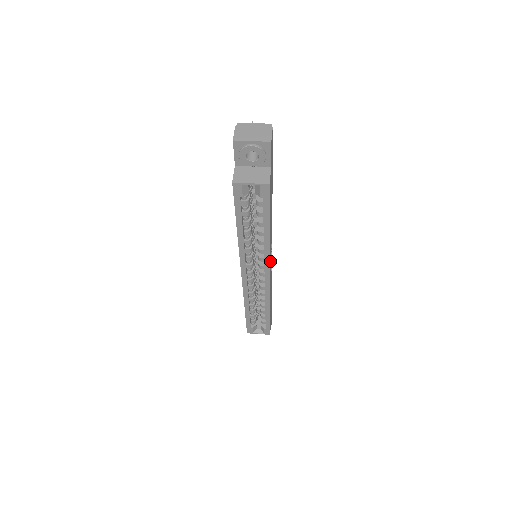
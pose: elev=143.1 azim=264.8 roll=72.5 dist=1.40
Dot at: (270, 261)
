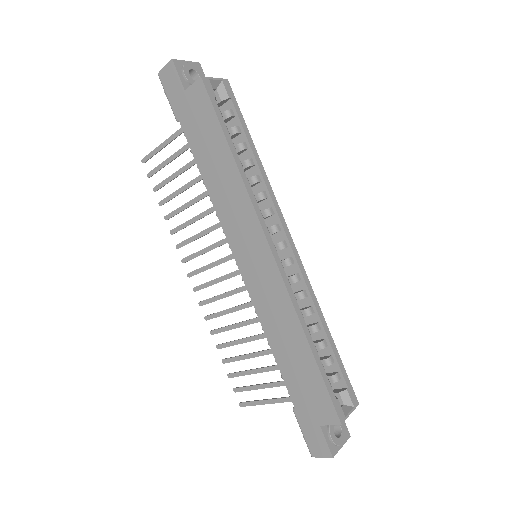
Dot at: occluded
